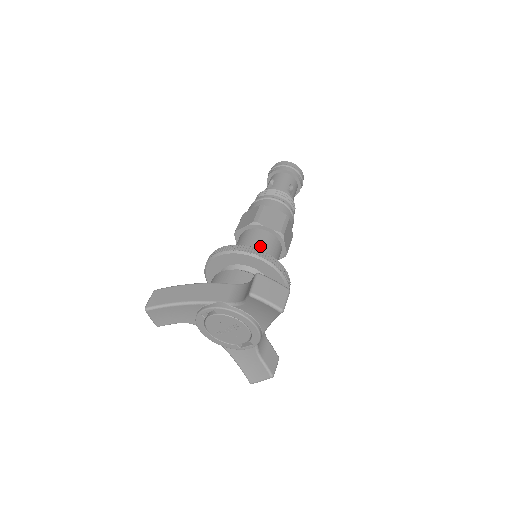
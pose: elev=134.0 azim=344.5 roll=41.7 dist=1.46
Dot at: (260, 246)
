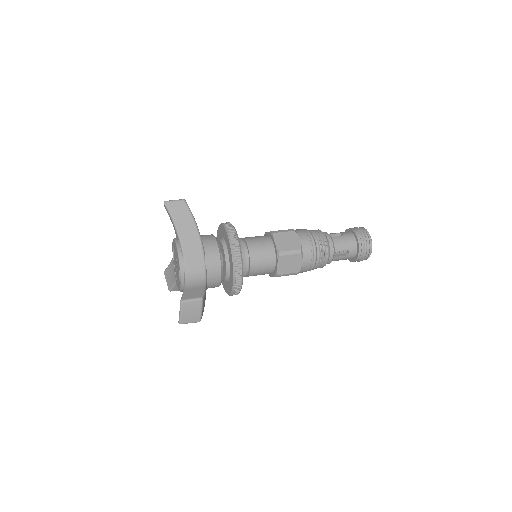
Dot at: occluded
